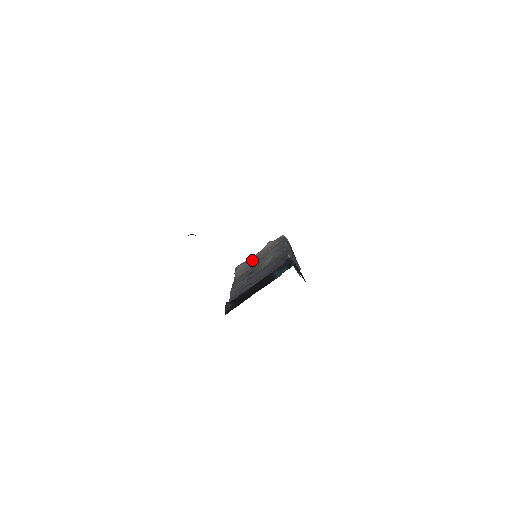
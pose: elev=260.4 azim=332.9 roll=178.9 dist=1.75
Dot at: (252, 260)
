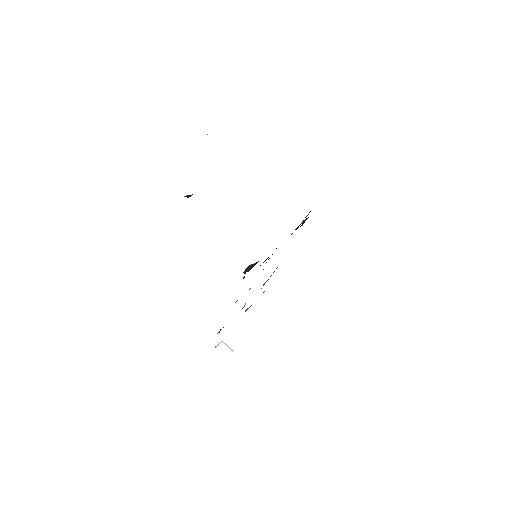
Dot at: occluded
